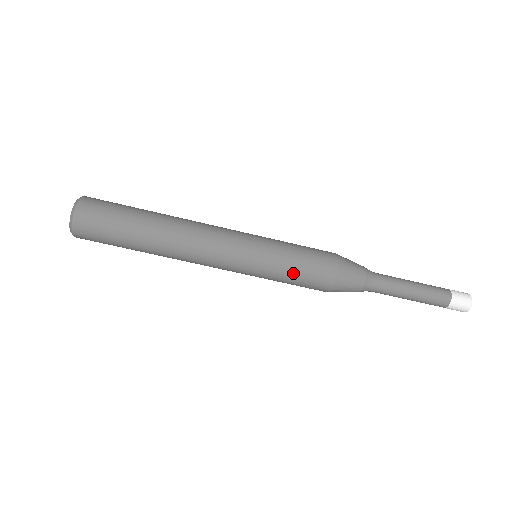
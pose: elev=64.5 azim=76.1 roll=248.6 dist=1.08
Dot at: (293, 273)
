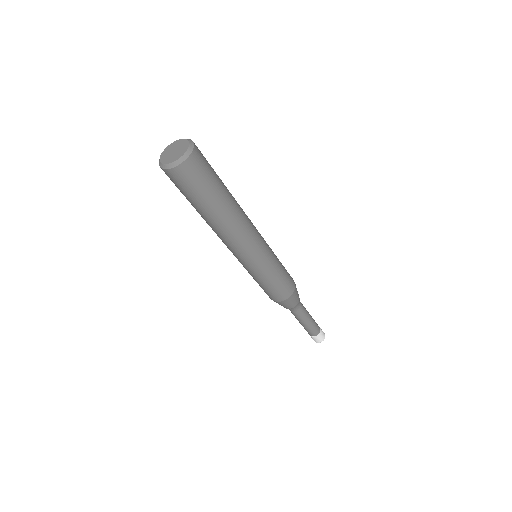
Dot at: (276, 281)
